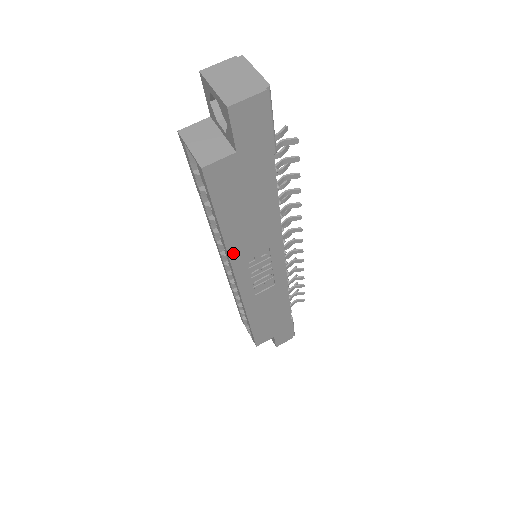
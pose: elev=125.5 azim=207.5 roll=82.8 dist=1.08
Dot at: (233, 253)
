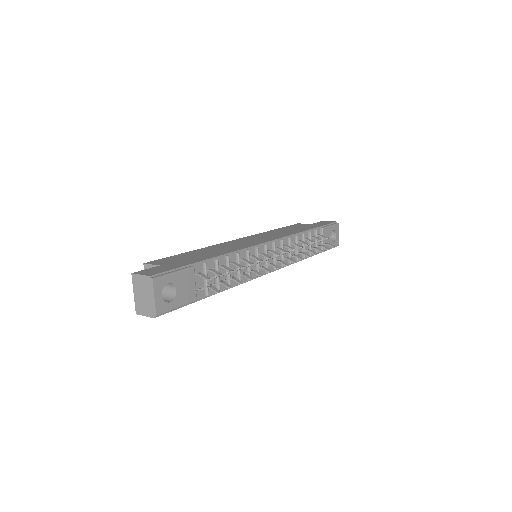
Dot at: occluded
